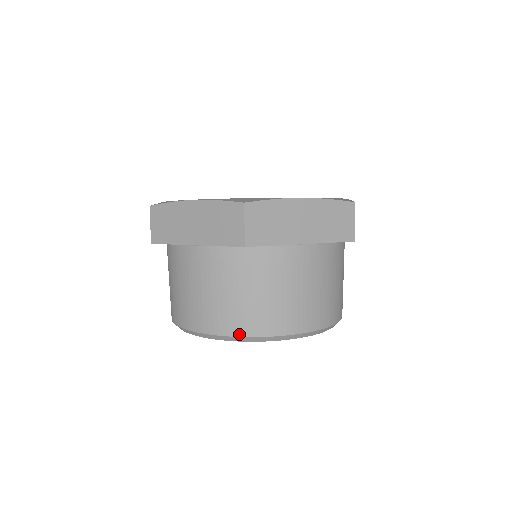
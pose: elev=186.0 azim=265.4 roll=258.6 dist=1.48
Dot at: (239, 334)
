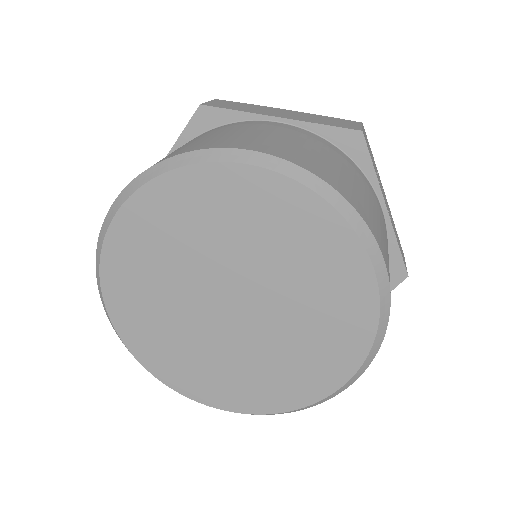
Dot at: (156, 163)
